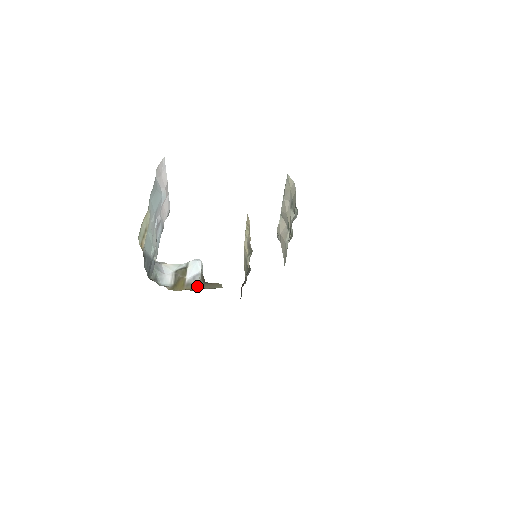
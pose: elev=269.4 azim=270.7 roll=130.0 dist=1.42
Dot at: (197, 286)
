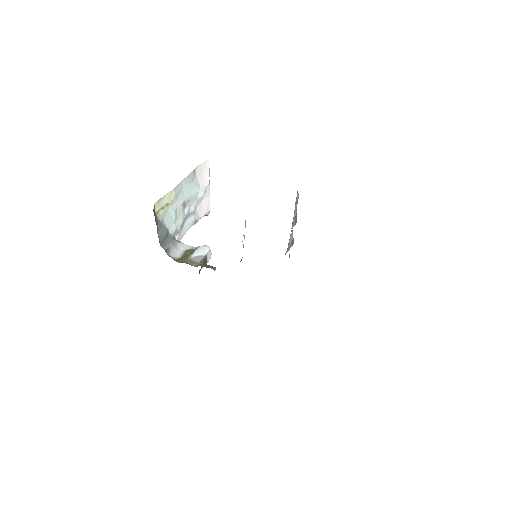
Dot at: (196, 263)
